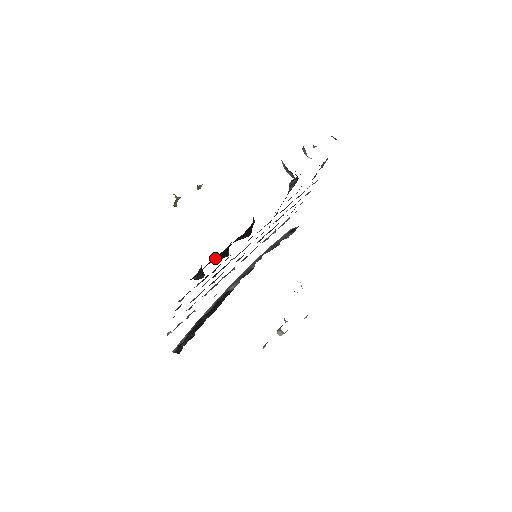
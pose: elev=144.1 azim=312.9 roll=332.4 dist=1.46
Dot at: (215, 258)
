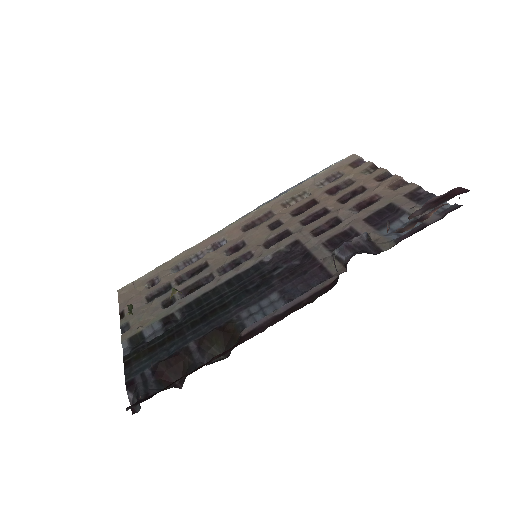
Dot at: (169, 363)
